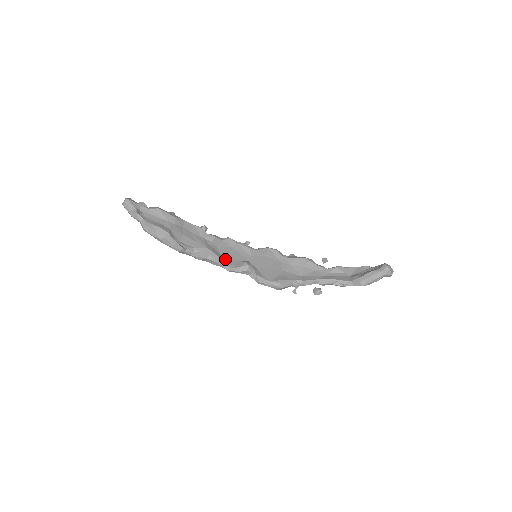
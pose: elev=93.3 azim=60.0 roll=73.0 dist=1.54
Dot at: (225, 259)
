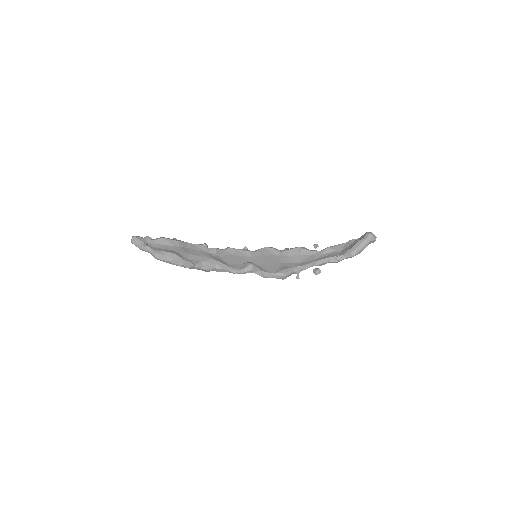
Dot at: (230, 265)
